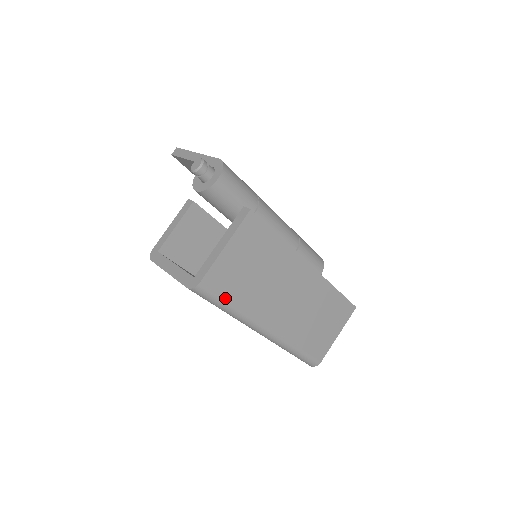
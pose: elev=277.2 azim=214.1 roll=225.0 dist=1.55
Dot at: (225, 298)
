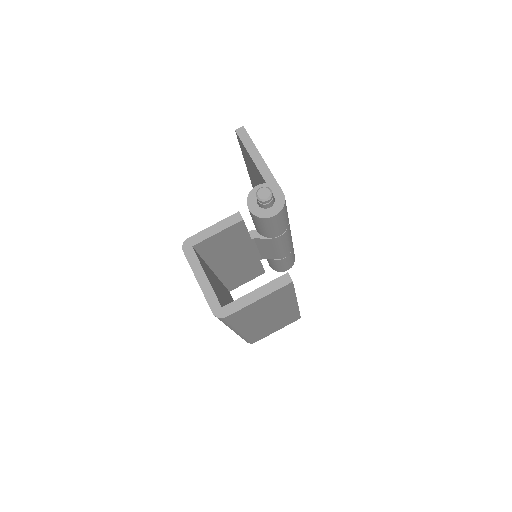
Dot at: (232, 322)
